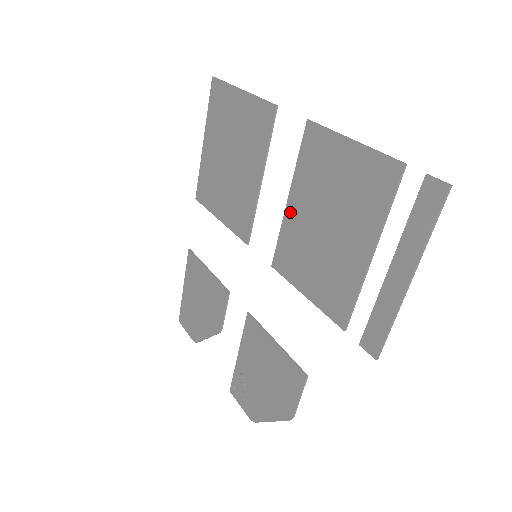
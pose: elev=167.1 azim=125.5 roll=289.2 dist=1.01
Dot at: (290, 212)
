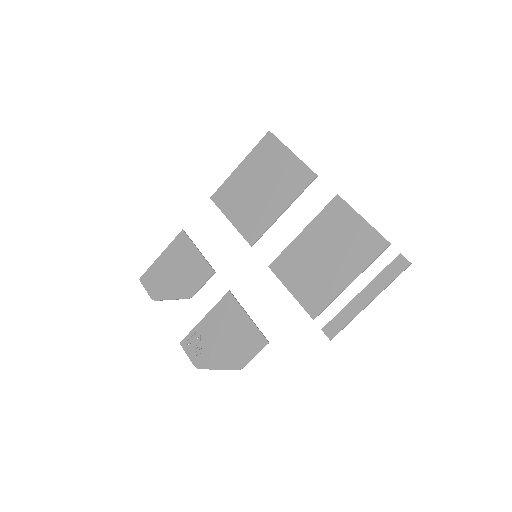
Dot at: (301, 239)
